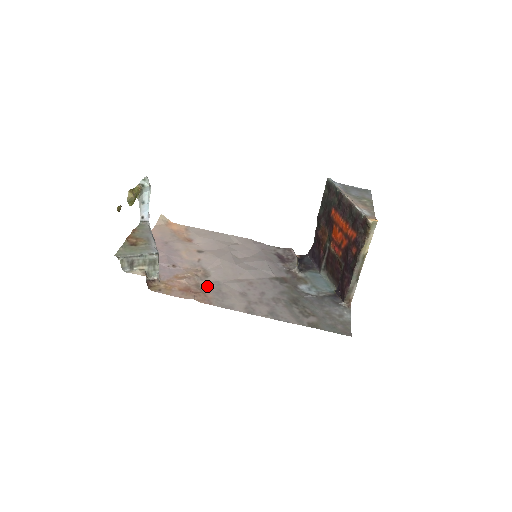
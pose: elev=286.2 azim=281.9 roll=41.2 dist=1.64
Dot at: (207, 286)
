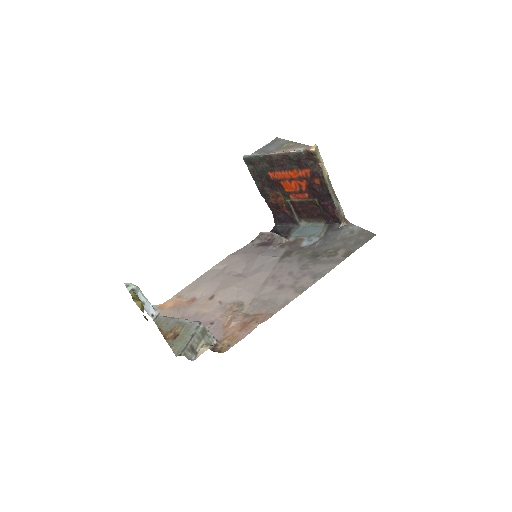
Dot at: (252, 309)
